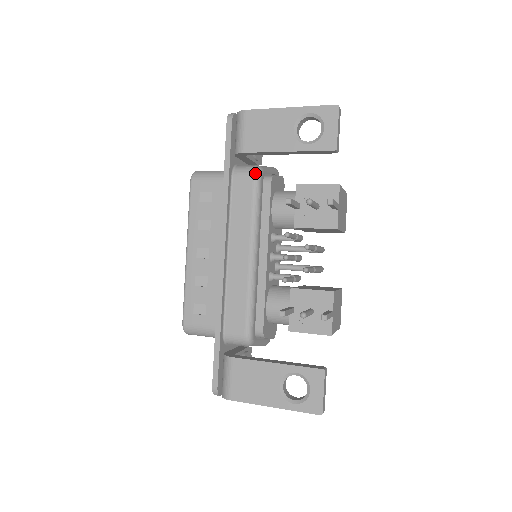
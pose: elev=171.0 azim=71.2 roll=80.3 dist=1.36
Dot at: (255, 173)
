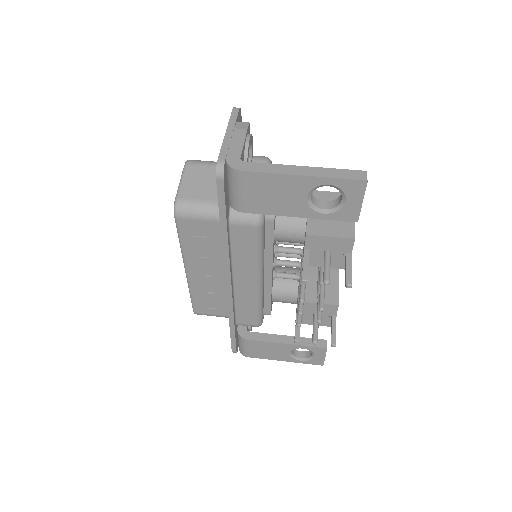
Dot at: (257, 224)
